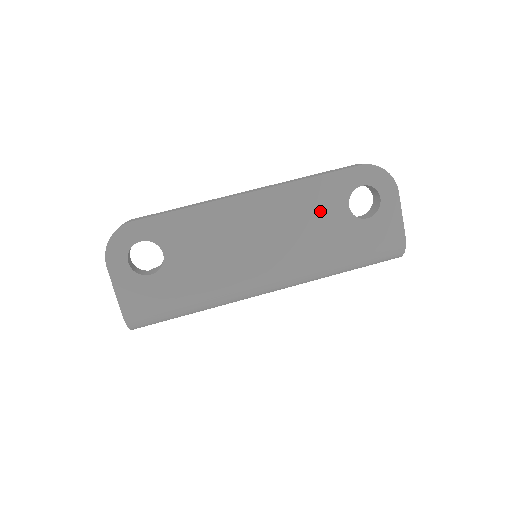
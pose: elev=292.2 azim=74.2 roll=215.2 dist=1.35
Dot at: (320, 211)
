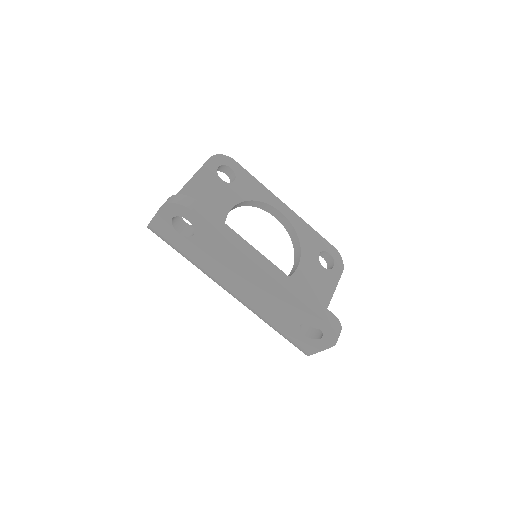
Dot at: (286, 310)
